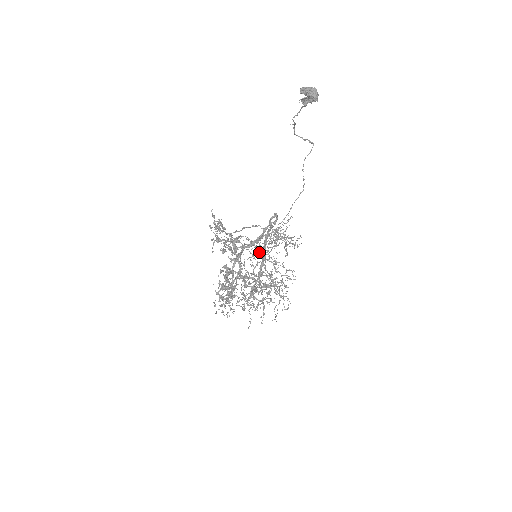
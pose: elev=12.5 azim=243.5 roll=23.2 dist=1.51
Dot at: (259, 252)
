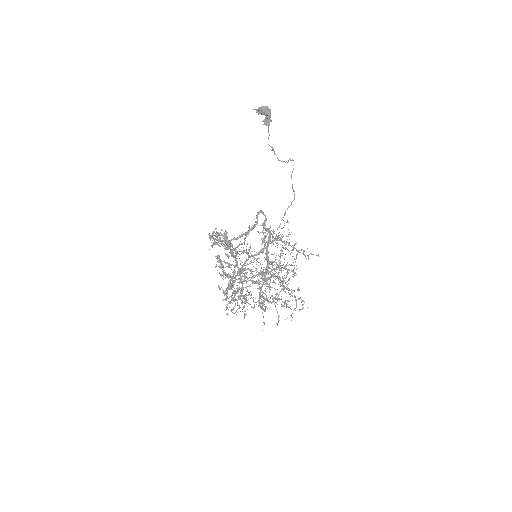
Dot at: occluded
